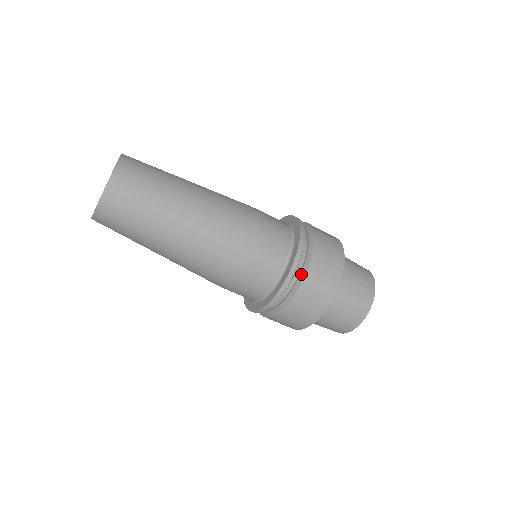
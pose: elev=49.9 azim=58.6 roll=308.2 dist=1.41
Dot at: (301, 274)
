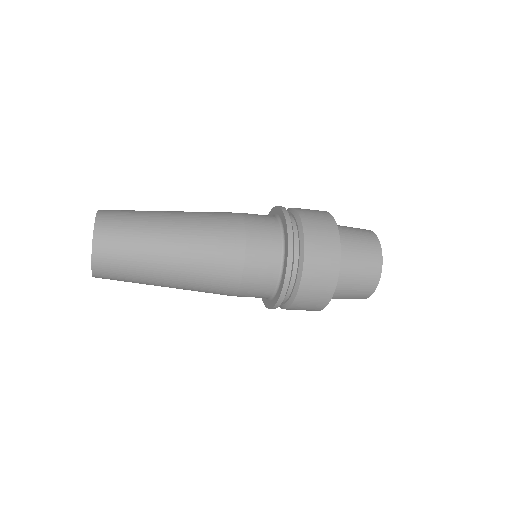
Dot at: (288, 302)
